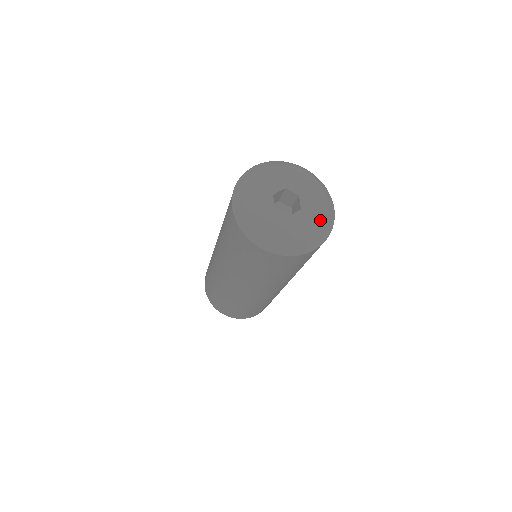
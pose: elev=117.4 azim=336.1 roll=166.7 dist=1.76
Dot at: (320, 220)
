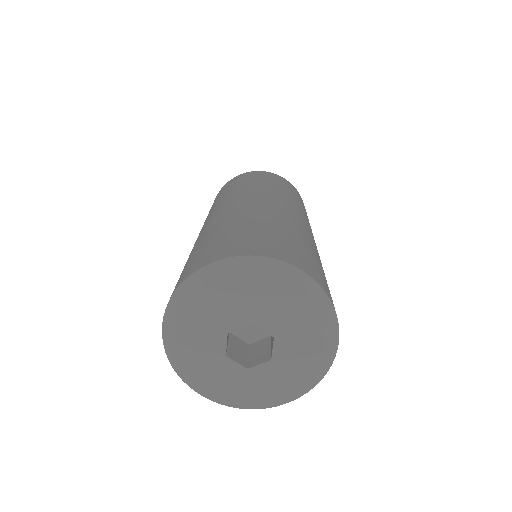
Dot at: (309, 326)
